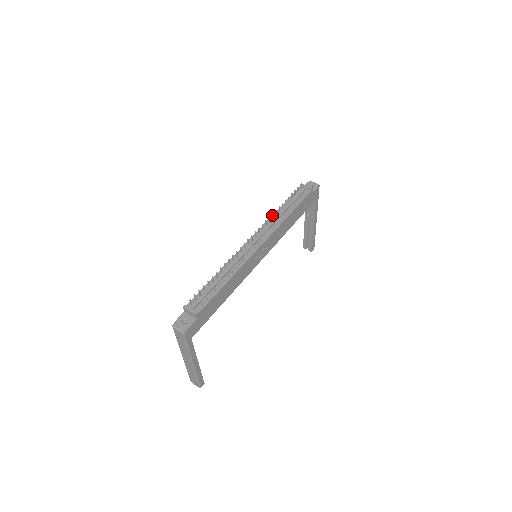
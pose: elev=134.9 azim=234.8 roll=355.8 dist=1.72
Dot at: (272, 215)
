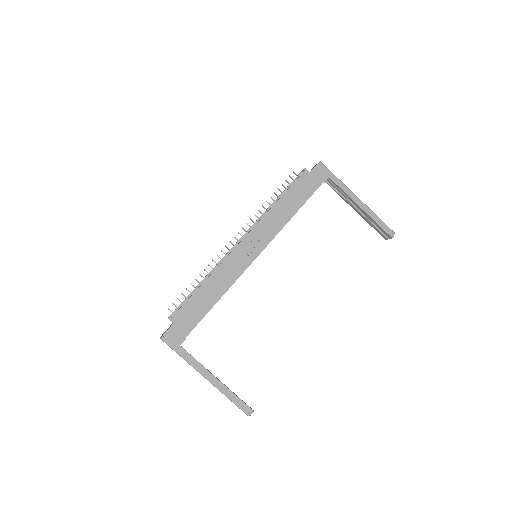
Dot at: occluded
